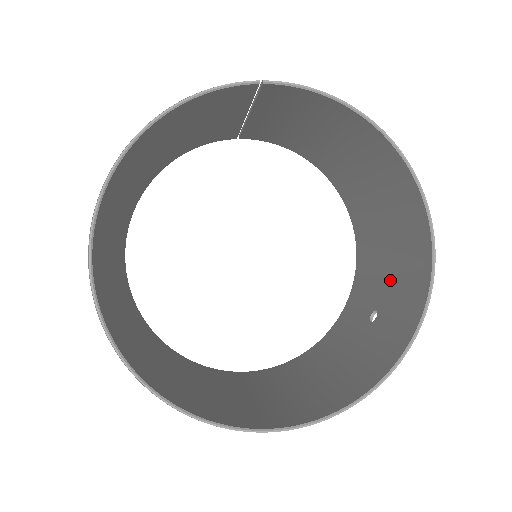
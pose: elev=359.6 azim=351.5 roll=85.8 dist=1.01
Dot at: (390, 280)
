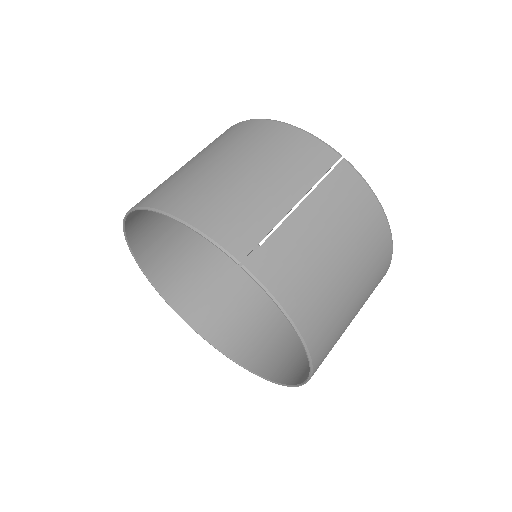
Dot at: occluded
